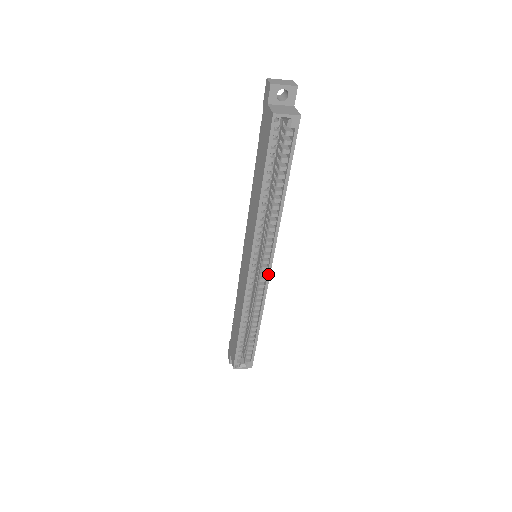
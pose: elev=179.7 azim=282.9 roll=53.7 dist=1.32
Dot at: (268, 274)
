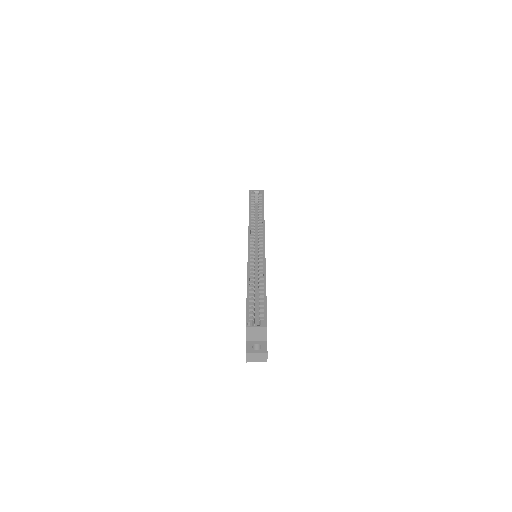
Dot at: (263, 249)
